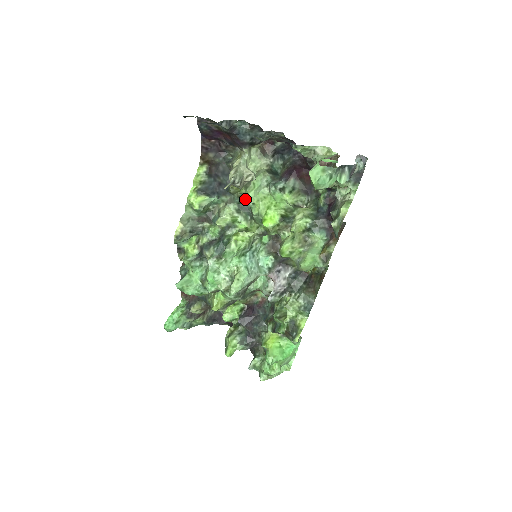
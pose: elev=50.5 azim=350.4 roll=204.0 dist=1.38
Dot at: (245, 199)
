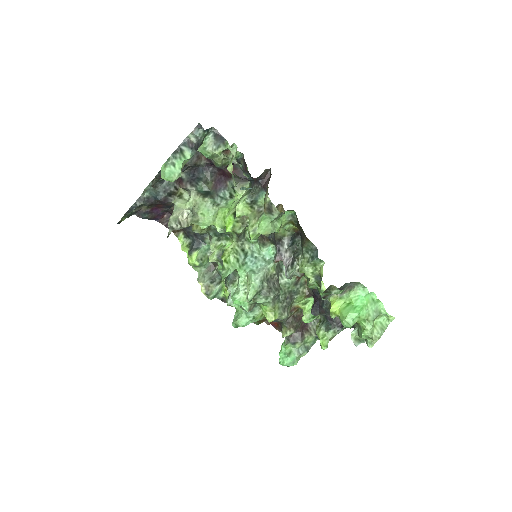
Dot at: (203, 229)
